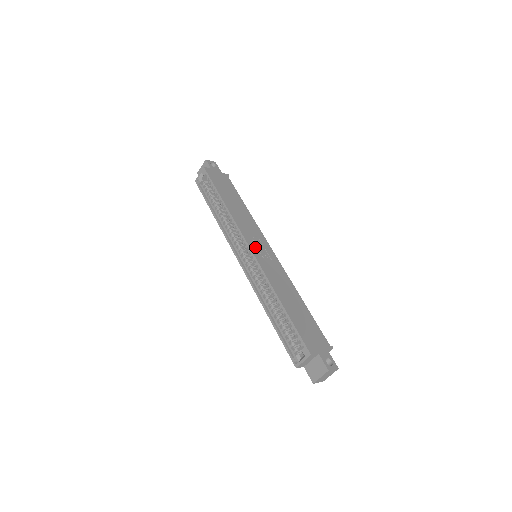
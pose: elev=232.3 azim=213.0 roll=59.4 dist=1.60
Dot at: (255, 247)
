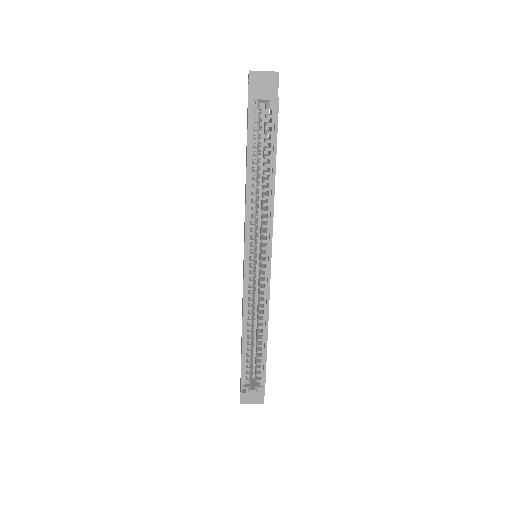
Dot at: occluded
